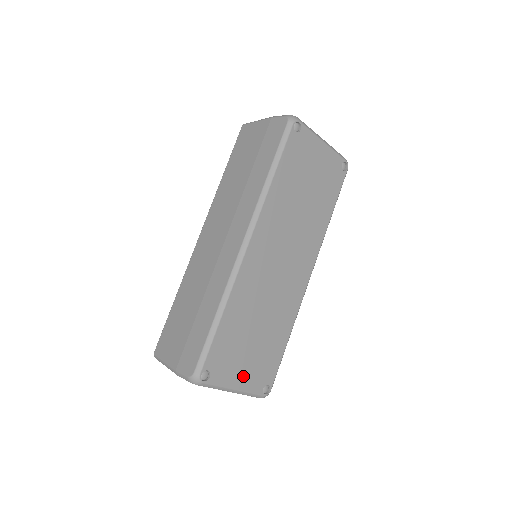
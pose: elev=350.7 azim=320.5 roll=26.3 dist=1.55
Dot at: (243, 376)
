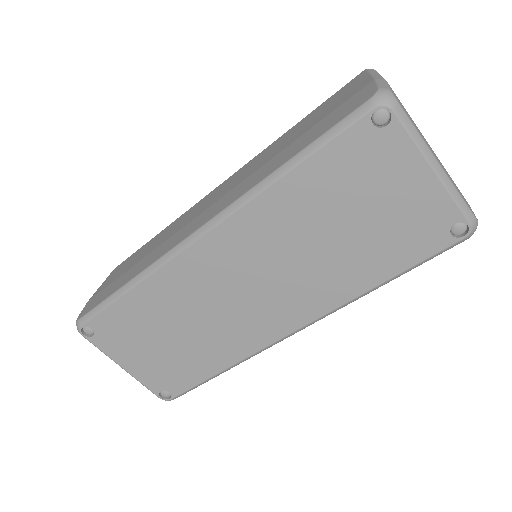
Dot at: (137, 363)
